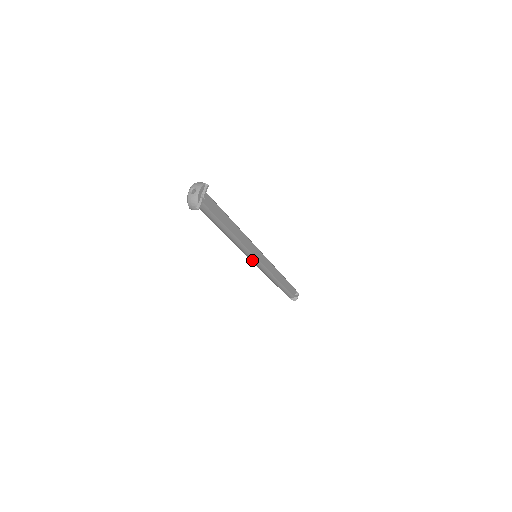
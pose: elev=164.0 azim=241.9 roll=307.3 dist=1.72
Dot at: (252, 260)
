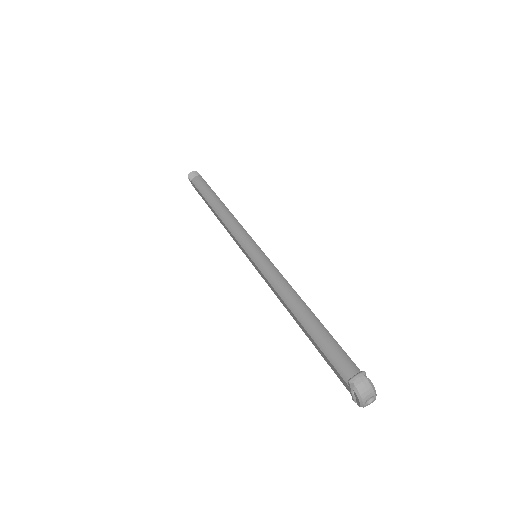
Dot at: occluded
